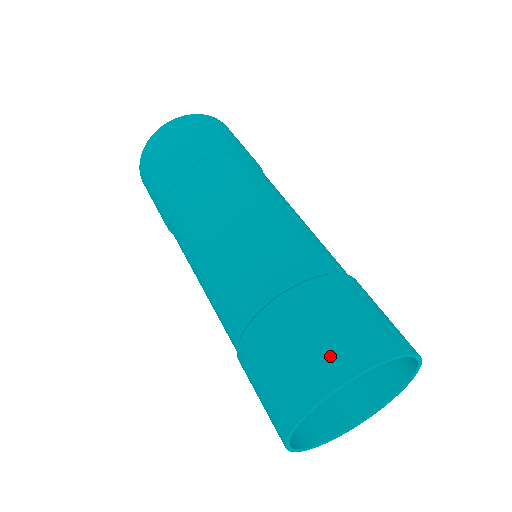
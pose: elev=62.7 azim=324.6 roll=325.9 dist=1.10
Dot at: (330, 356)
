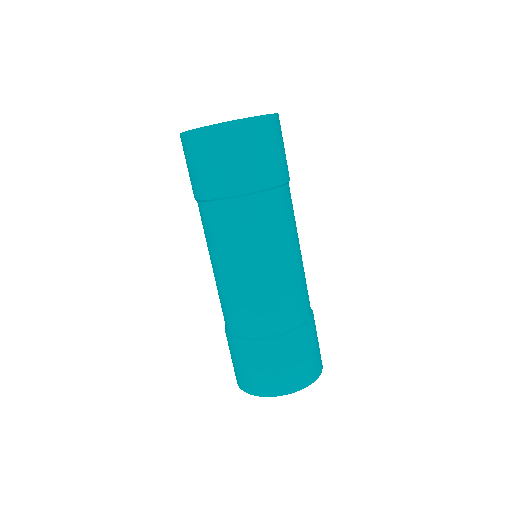
Dot at: (304, 374)
